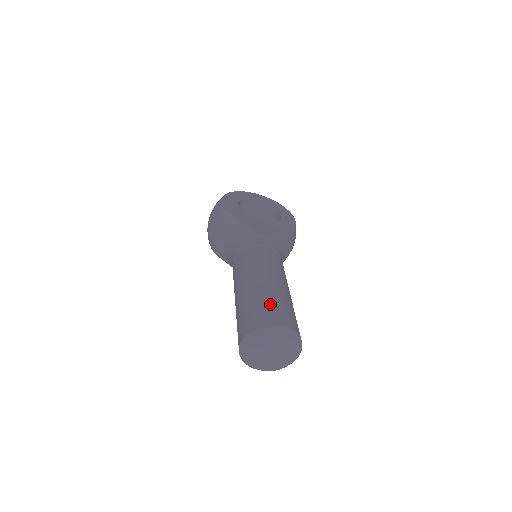
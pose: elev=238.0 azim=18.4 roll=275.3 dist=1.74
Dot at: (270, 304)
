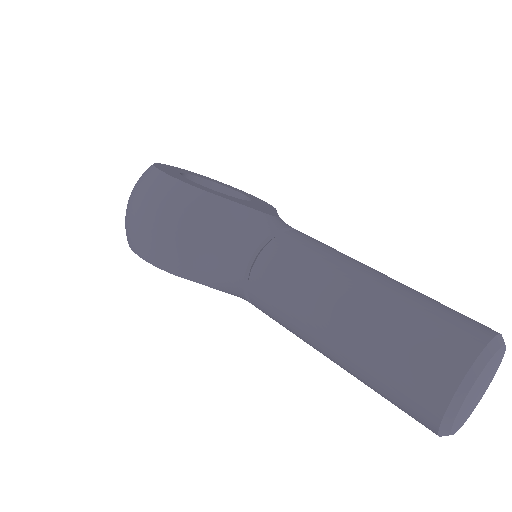
Dot at: (438, 306)
